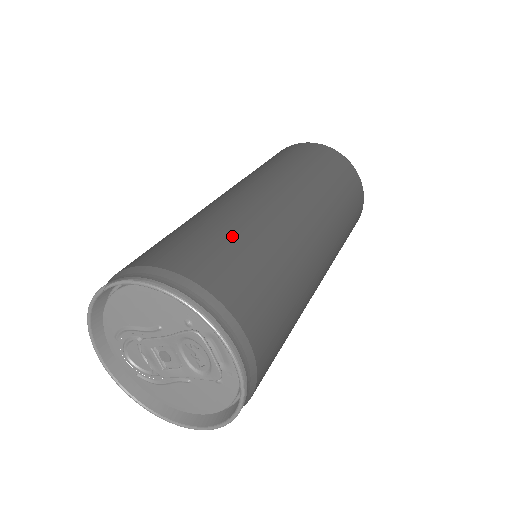
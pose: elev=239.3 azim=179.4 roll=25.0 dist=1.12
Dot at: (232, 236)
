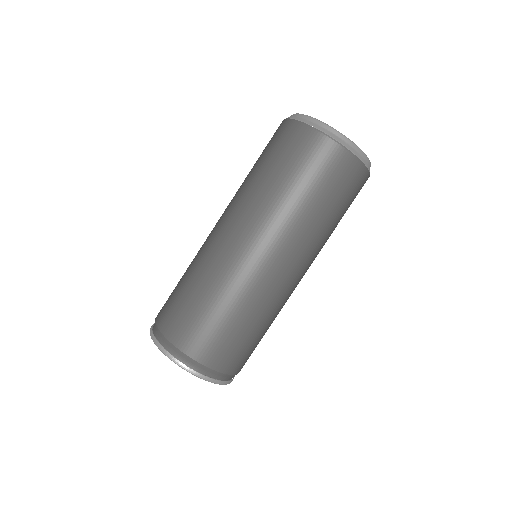
Dot at: (196, 299)
